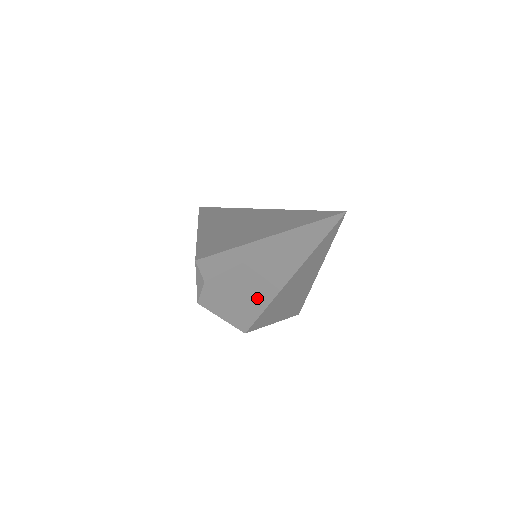
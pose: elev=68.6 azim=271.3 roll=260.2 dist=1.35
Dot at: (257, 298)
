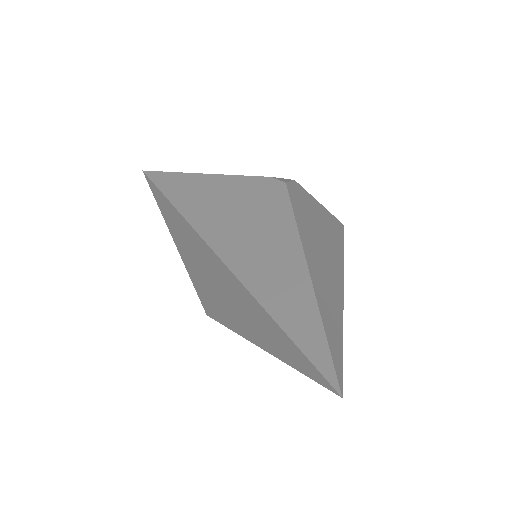
Dot at: occluded
